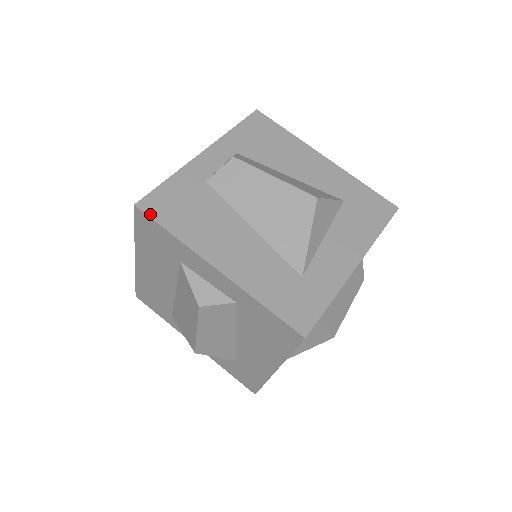
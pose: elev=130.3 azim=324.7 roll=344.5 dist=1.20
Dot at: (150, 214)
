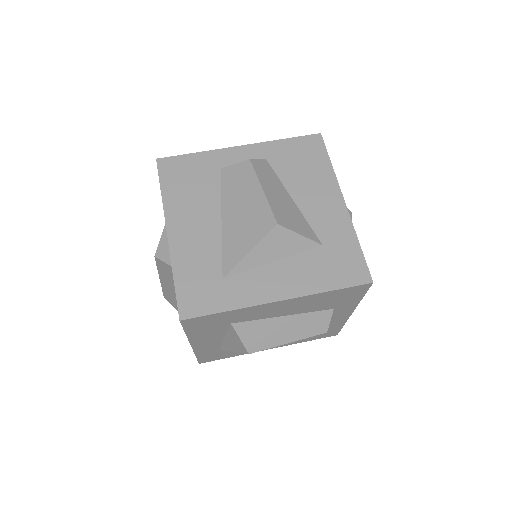
Dot at: (160, 170)
